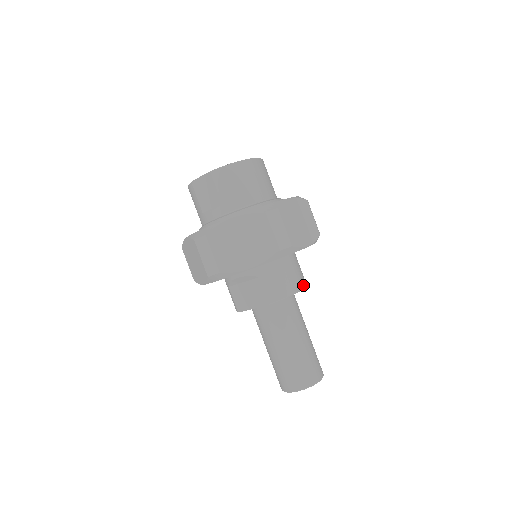
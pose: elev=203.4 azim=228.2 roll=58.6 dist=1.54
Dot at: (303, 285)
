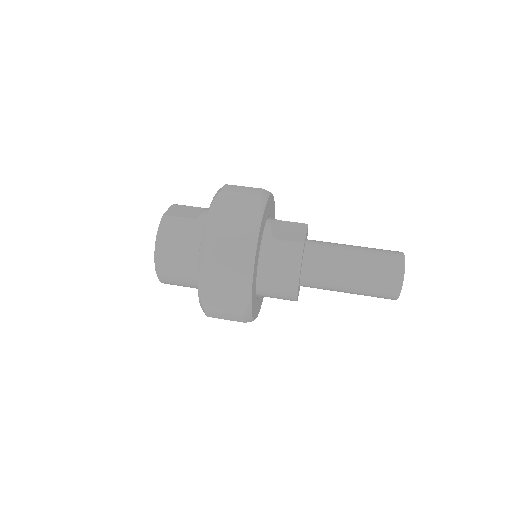
Dot at: (295, 277)
